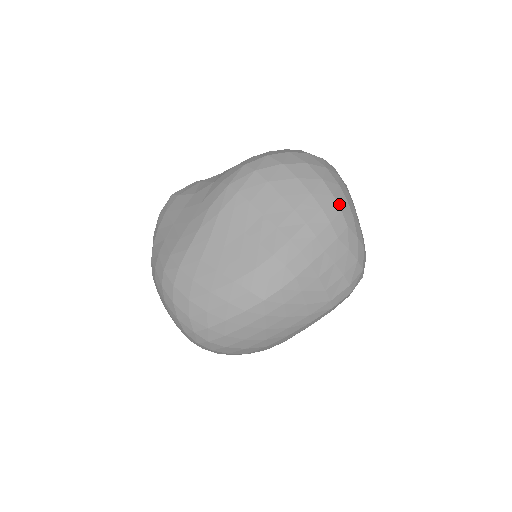
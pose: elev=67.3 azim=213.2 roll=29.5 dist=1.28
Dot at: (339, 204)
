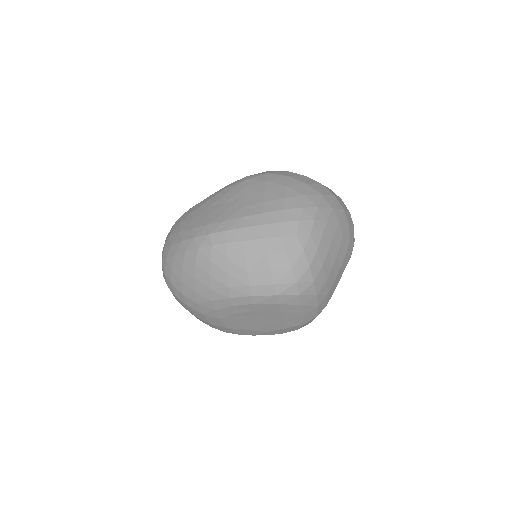
Dot at: (302, 216)
